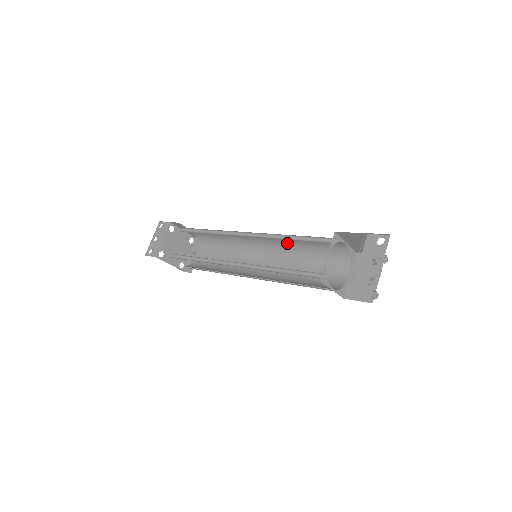
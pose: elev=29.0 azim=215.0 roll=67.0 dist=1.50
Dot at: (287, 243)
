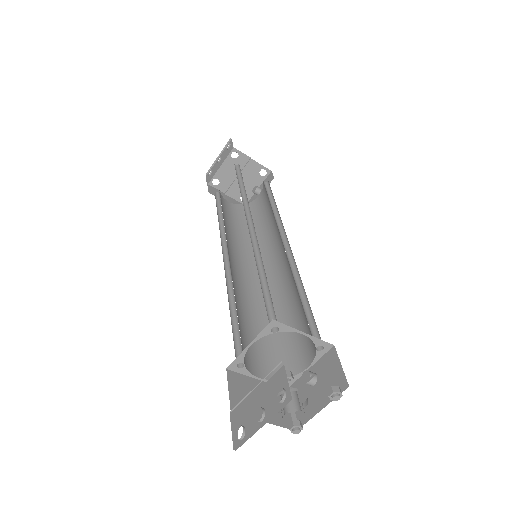
Dot at: occluded
